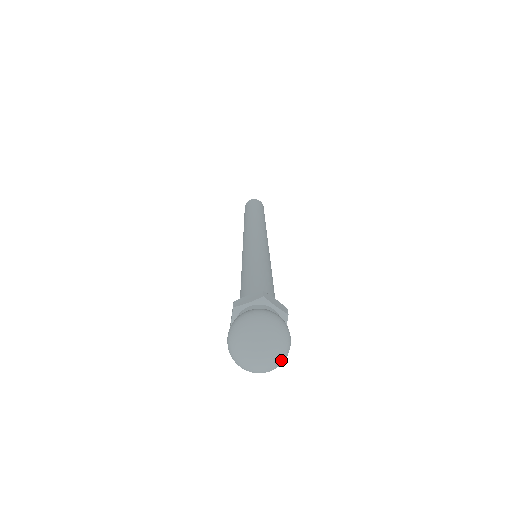
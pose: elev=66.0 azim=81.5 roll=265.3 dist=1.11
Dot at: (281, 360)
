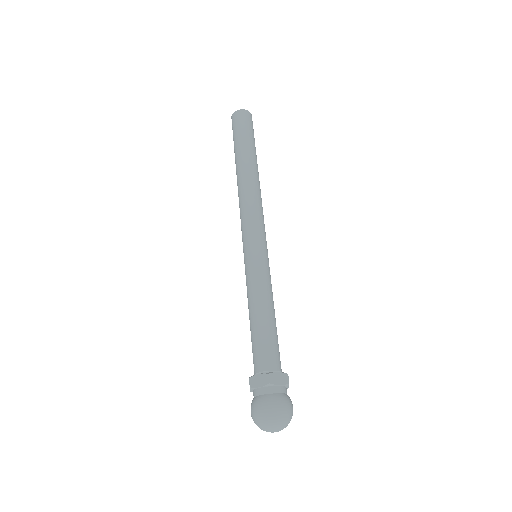
Dot at: occluded
